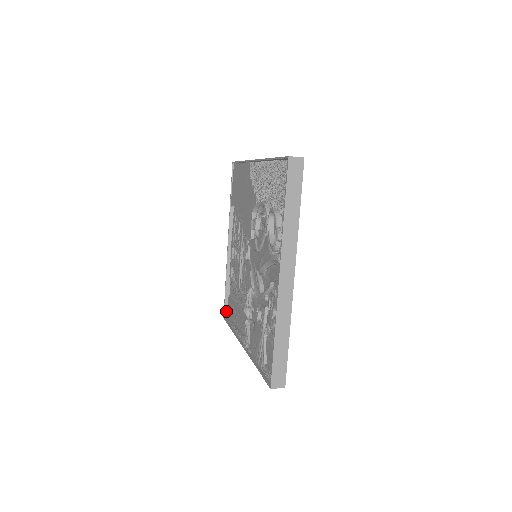
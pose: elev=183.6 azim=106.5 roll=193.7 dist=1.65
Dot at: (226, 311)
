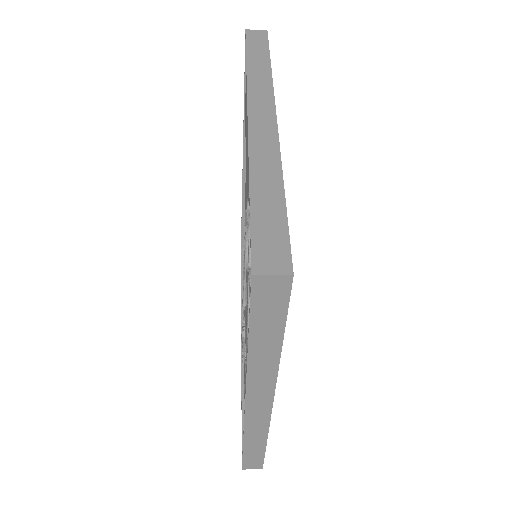
Dot at: occluded
